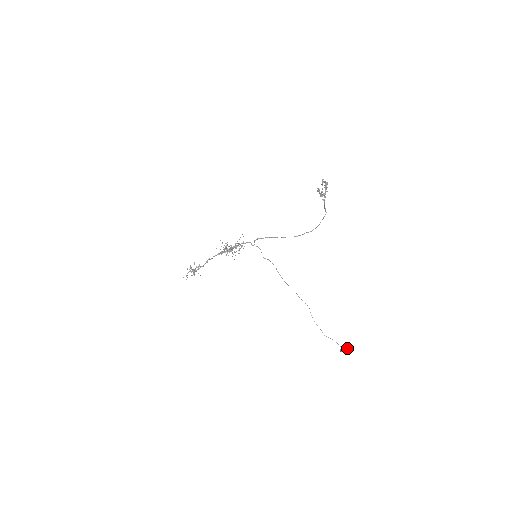
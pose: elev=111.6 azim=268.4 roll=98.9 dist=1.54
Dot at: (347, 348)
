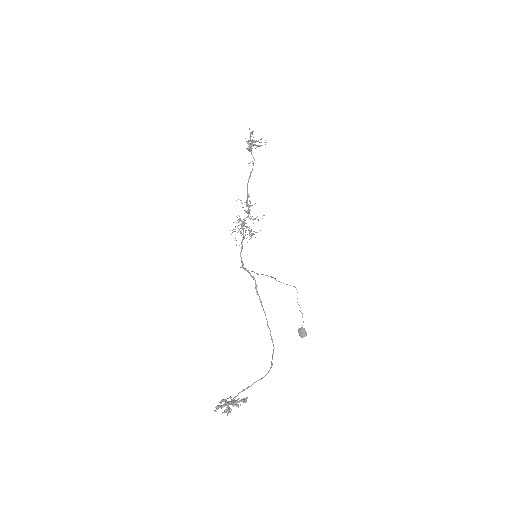
Dot at: (301, 336)
